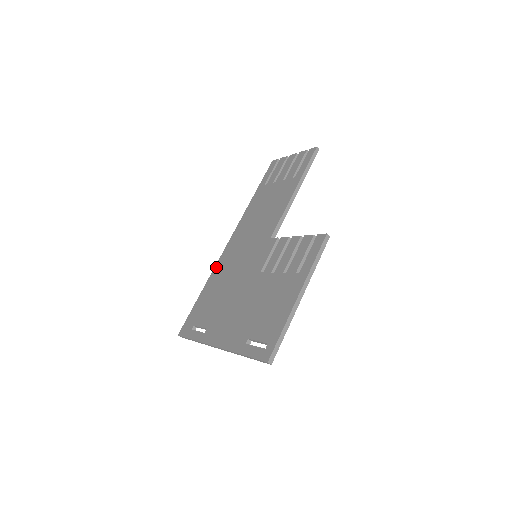
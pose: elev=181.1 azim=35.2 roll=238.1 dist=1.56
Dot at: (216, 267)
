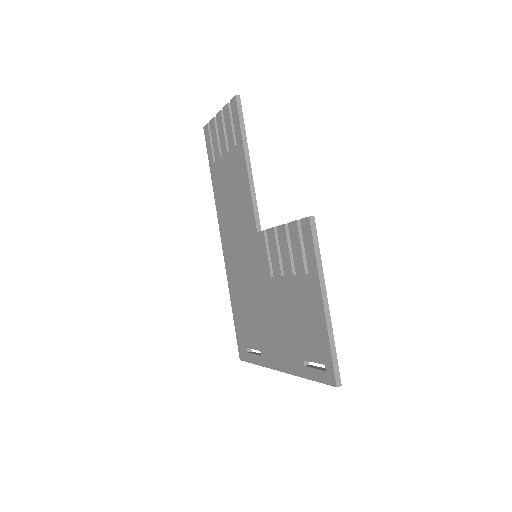
Dot at: (228, 277)
